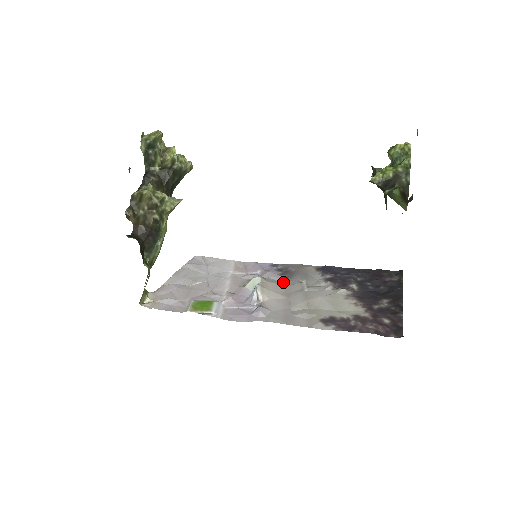
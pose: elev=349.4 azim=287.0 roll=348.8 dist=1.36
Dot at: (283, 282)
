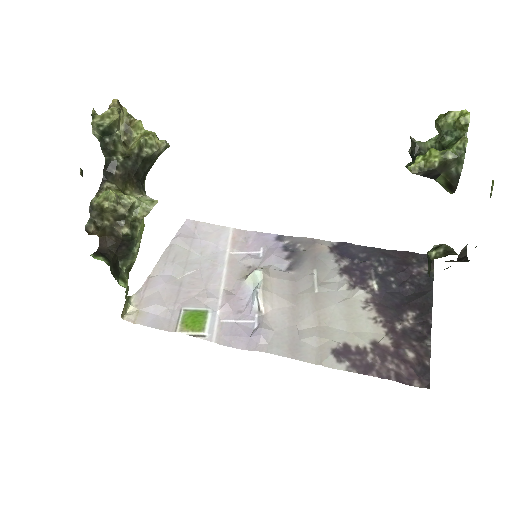
Dot at: (289, 274)
